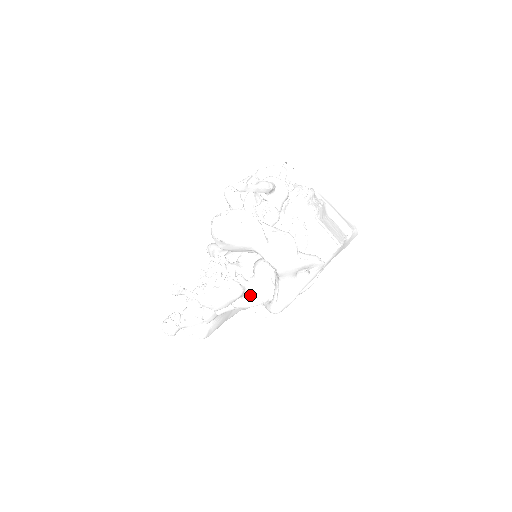
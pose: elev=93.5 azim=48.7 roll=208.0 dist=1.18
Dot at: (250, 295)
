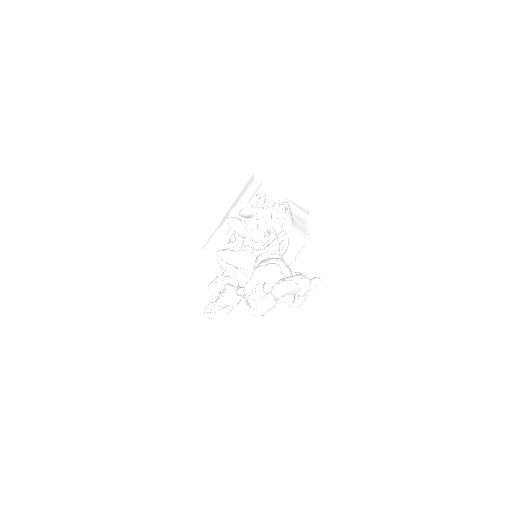
Dot at: (277, 300)
